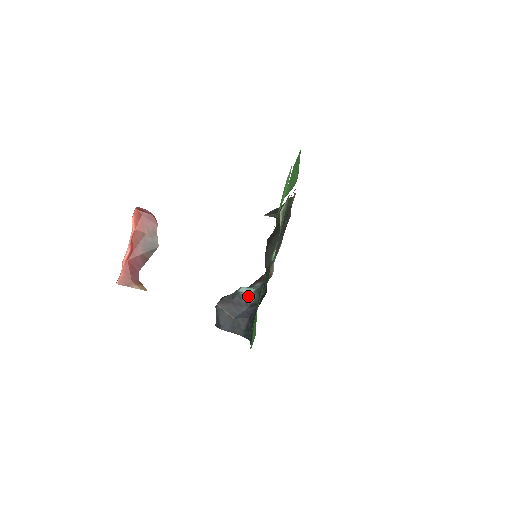
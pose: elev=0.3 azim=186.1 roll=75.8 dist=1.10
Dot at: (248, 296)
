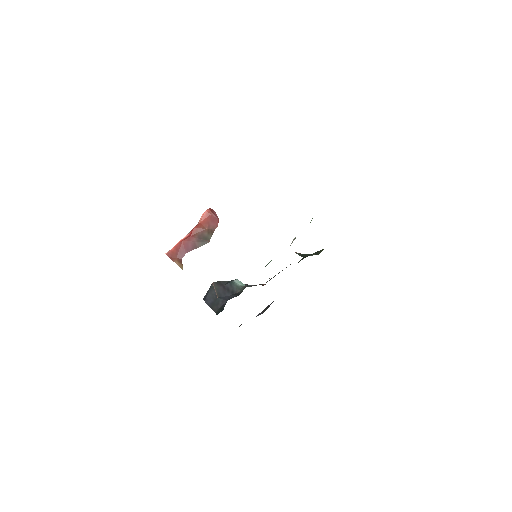
Dot at: (237, 287)
